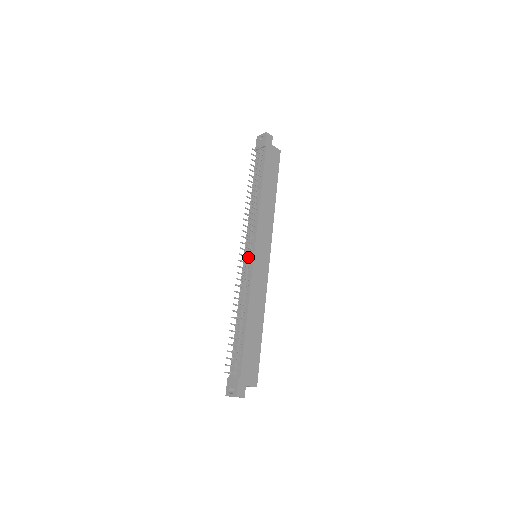
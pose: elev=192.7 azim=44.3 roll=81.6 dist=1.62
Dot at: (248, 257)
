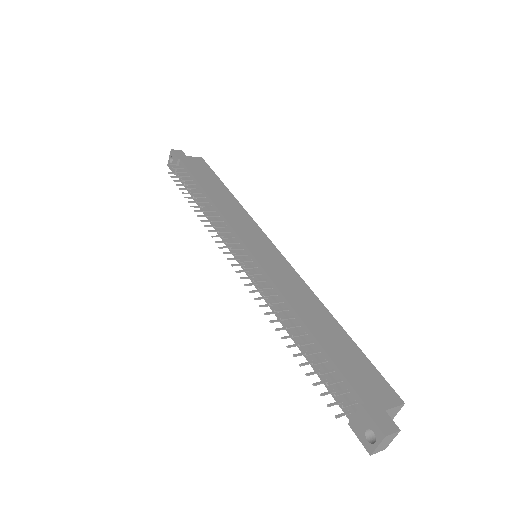
Dot at: occluded
